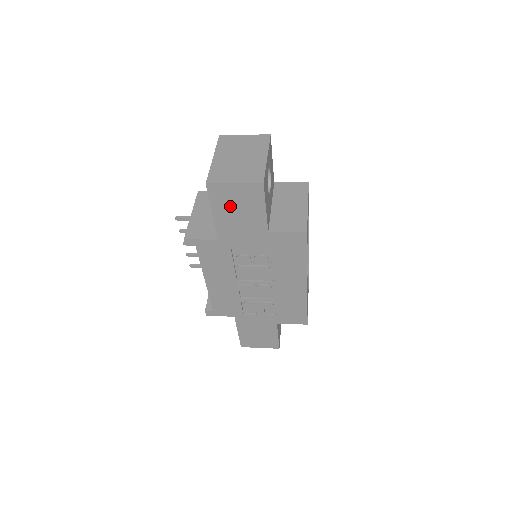
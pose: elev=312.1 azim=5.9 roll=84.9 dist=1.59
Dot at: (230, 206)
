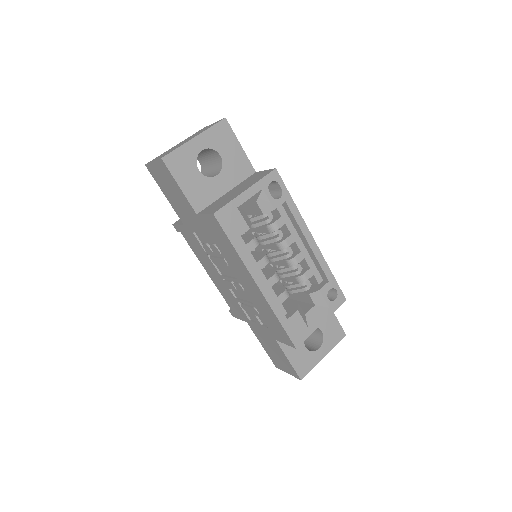
Dot at: (166, 186)
